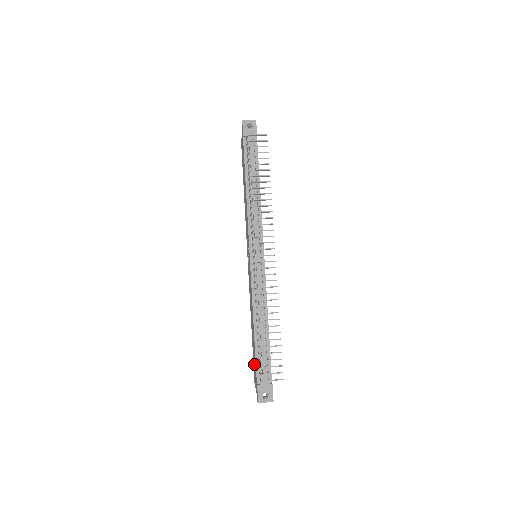
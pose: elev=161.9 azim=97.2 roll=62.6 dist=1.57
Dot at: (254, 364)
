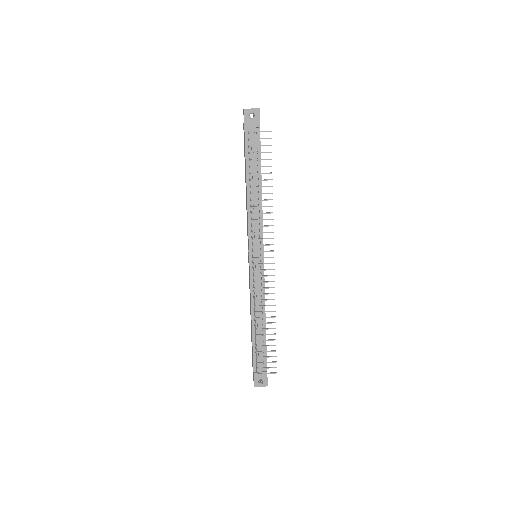
Dot at: occluded
